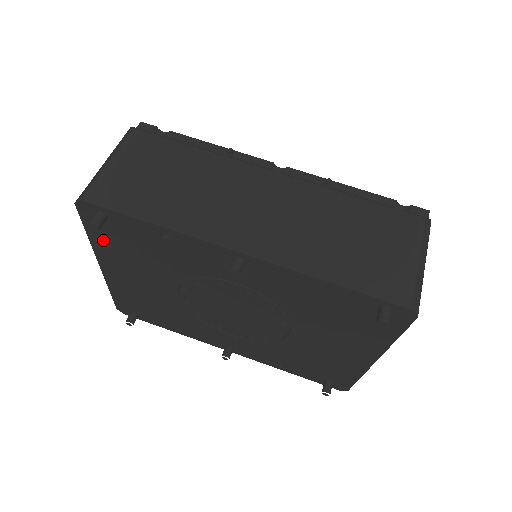
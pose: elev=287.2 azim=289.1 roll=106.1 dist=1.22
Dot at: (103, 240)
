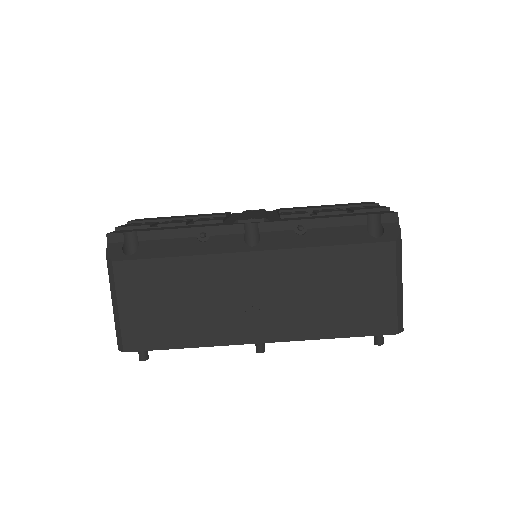
Dot at: occluded
